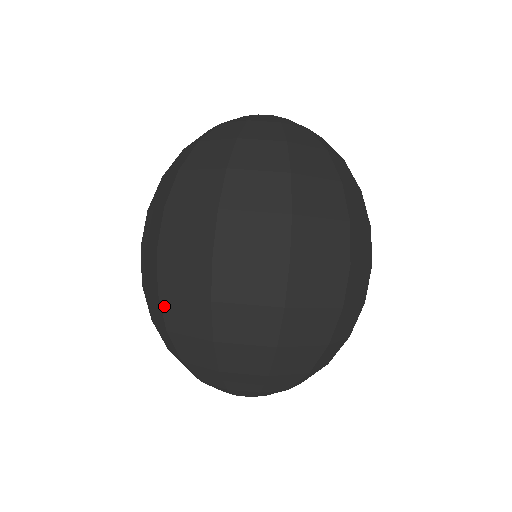
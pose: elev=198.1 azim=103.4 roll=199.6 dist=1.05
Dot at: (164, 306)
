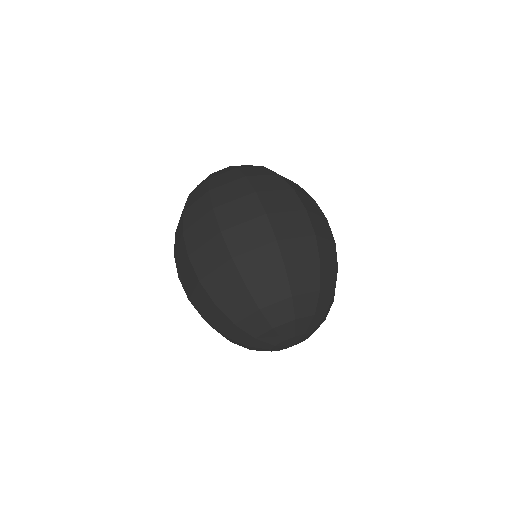
Dot at: (194, 306)
